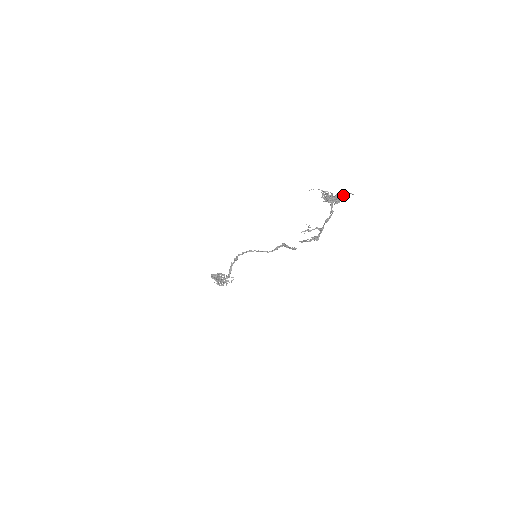
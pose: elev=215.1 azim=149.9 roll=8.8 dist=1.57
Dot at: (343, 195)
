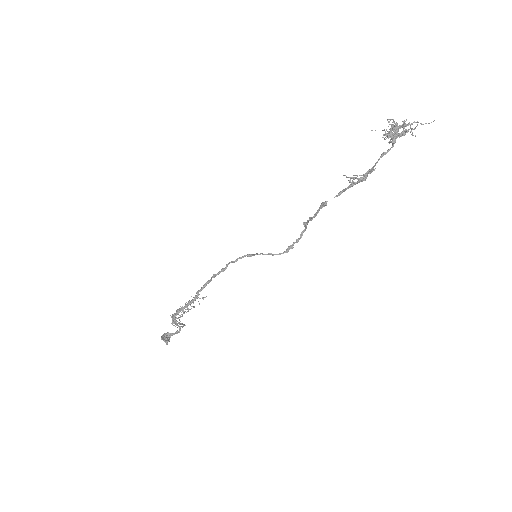
Dot at: (412, 123)
